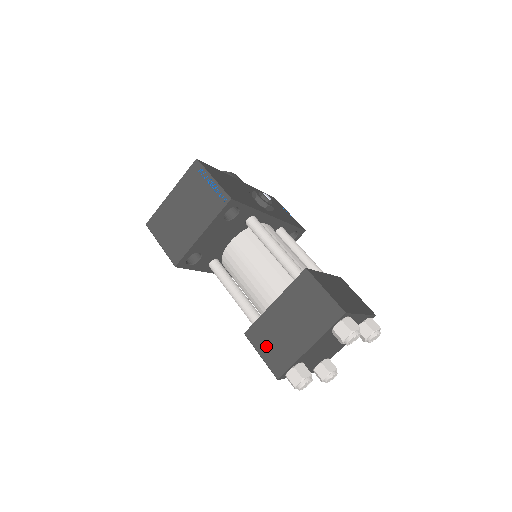
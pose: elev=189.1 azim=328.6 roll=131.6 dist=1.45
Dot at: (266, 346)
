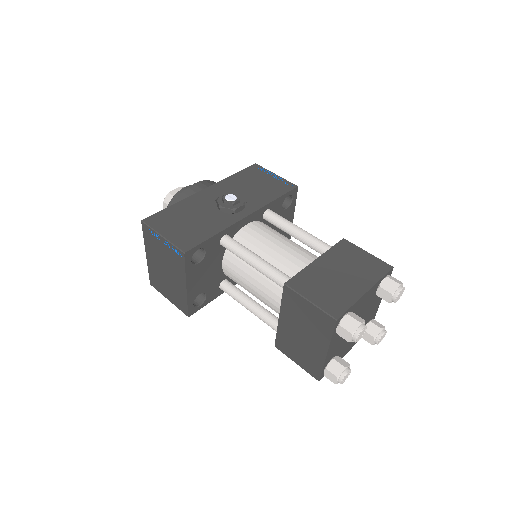
Dot at: (295, 355)
